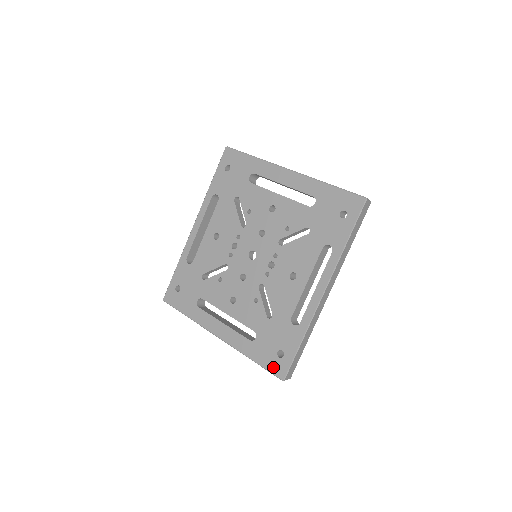
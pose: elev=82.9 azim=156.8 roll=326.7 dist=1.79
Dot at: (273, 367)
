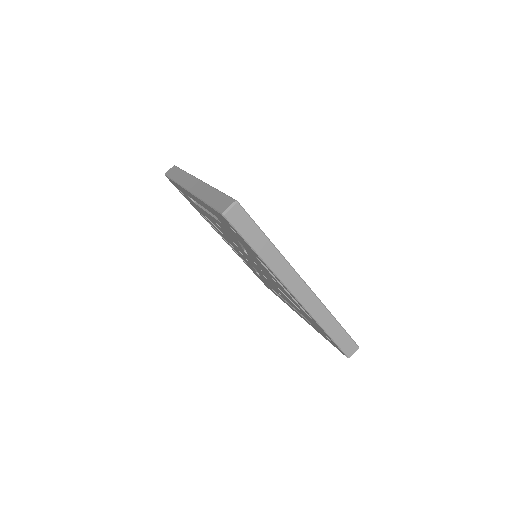
Dot at: (336, 347)
